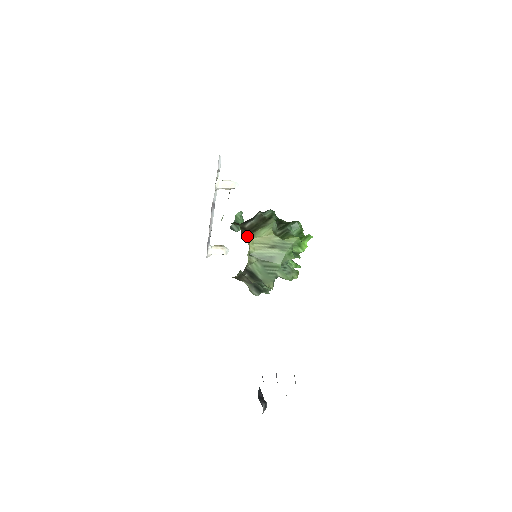
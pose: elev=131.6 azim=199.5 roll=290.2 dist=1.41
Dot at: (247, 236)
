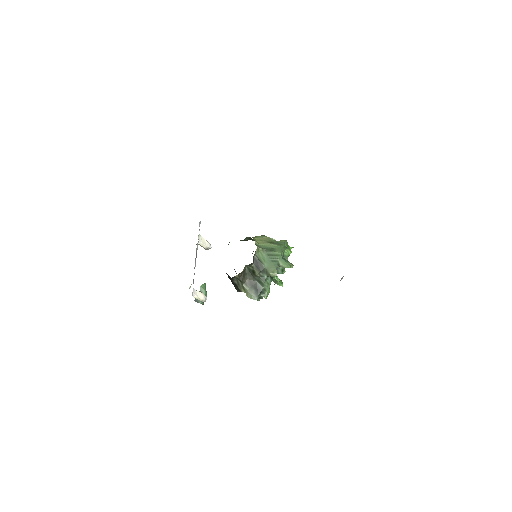
Dot at: occluded
